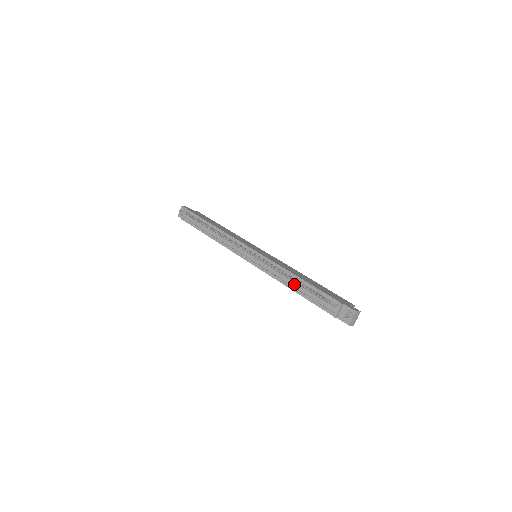
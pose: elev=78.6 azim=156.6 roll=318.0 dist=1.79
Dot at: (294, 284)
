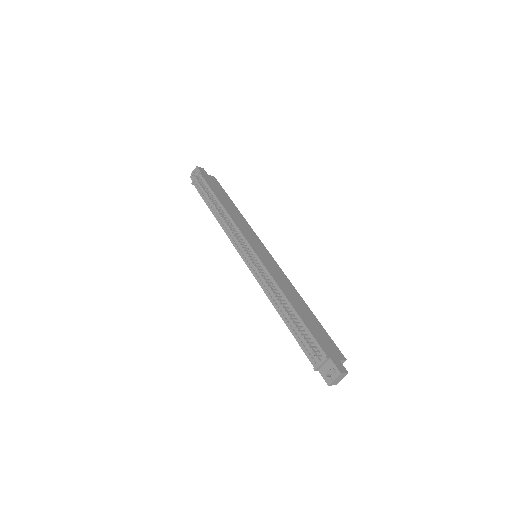
Dot at: (283, 310)
